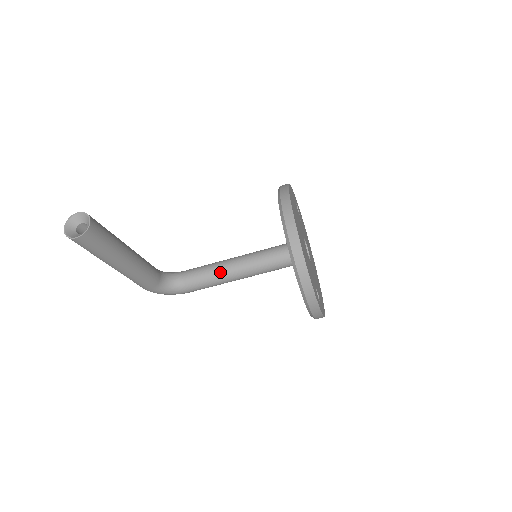
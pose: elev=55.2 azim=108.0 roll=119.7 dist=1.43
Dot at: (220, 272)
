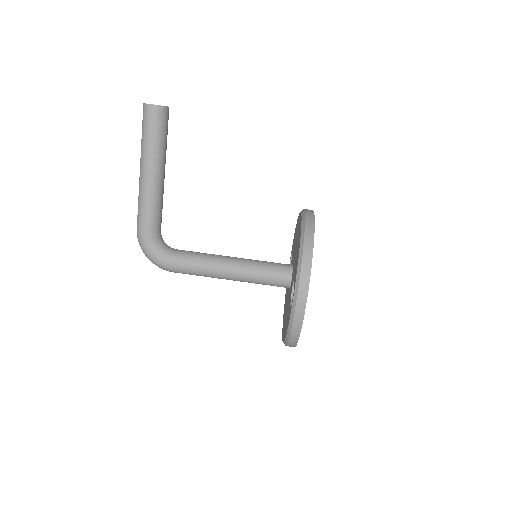
Dot at: (215, 257)
